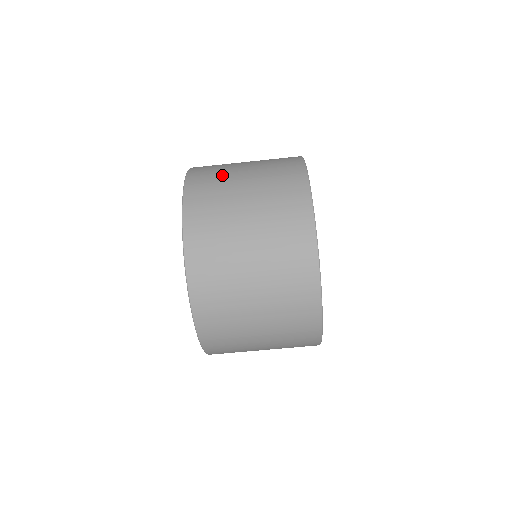
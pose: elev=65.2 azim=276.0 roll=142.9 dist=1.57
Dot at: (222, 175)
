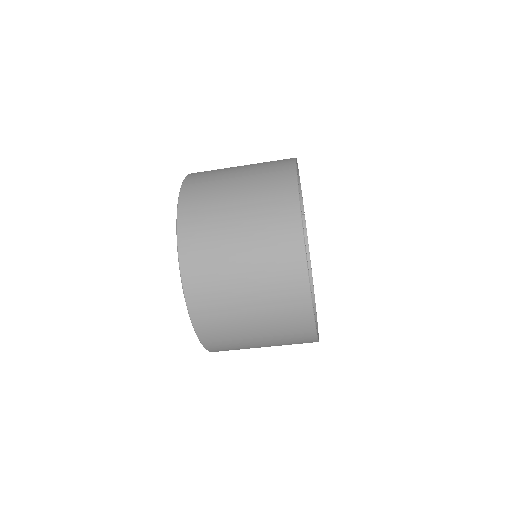
Dot at: (218, 271)
